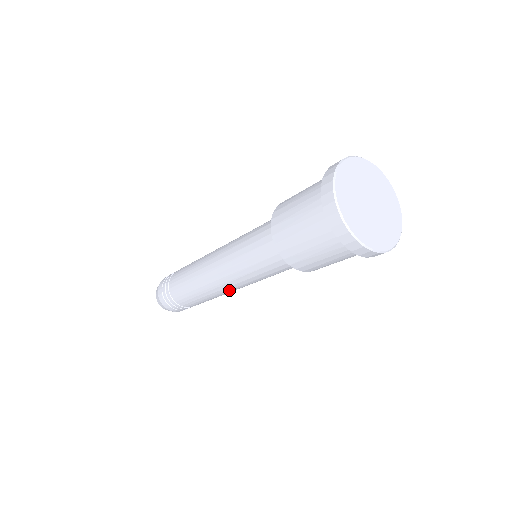
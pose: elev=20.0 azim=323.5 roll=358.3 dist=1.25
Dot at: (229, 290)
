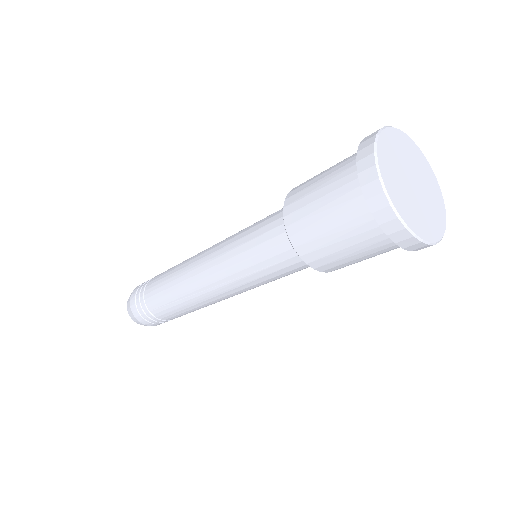
Dot at: (226, 298)
